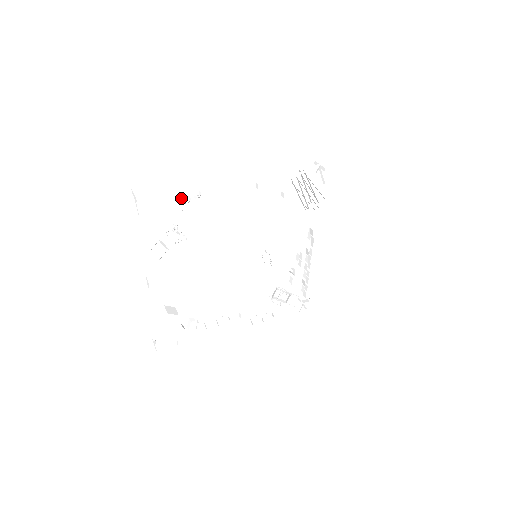
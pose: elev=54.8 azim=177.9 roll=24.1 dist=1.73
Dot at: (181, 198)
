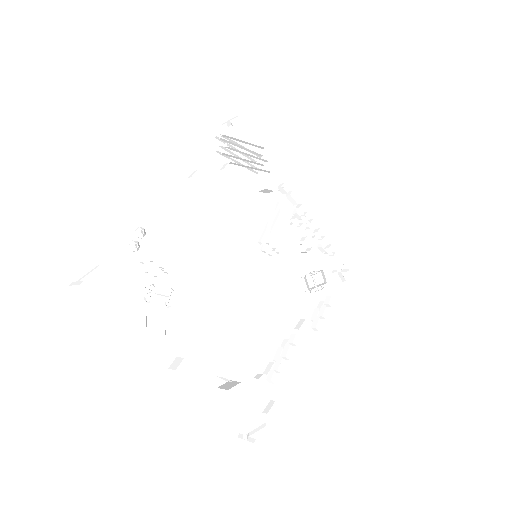
Dot at: (128, 250)
